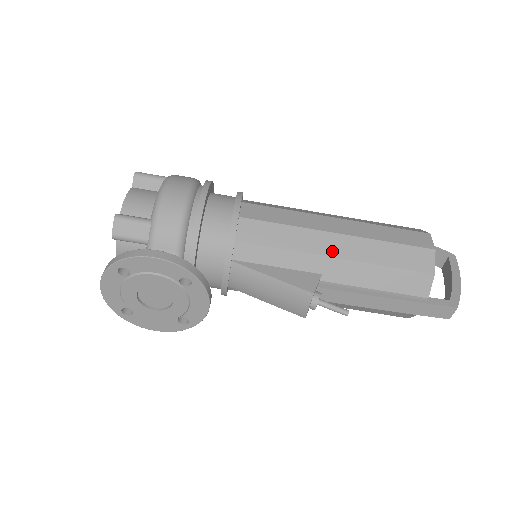
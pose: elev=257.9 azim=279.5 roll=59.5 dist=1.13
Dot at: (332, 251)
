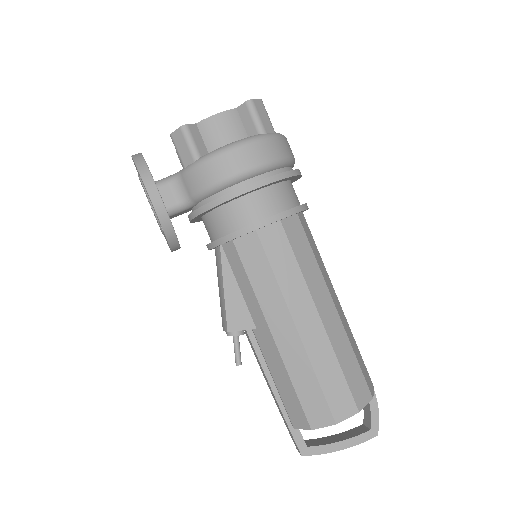
Dot at: (276, 330)
